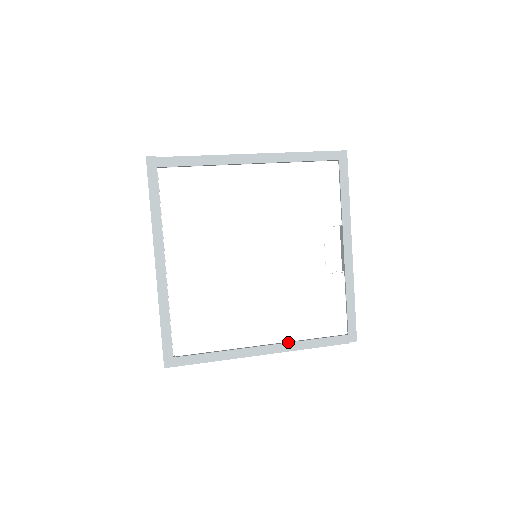
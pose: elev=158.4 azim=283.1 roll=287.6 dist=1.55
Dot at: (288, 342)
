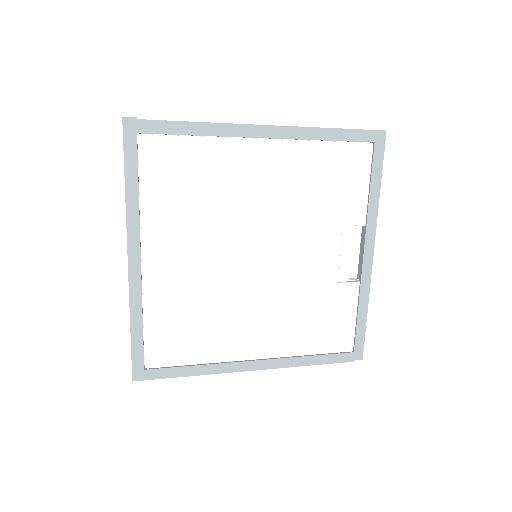
Dot at: (283, 357)
